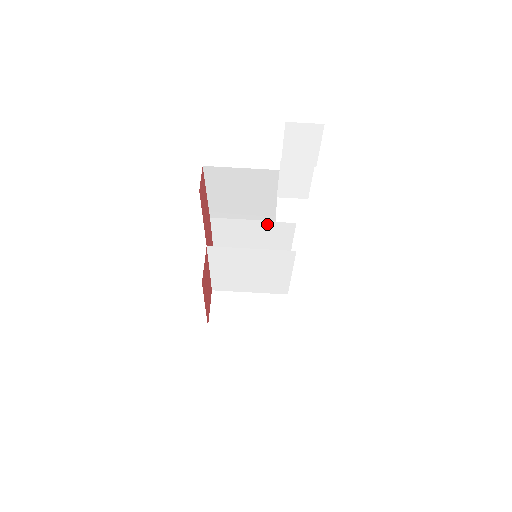
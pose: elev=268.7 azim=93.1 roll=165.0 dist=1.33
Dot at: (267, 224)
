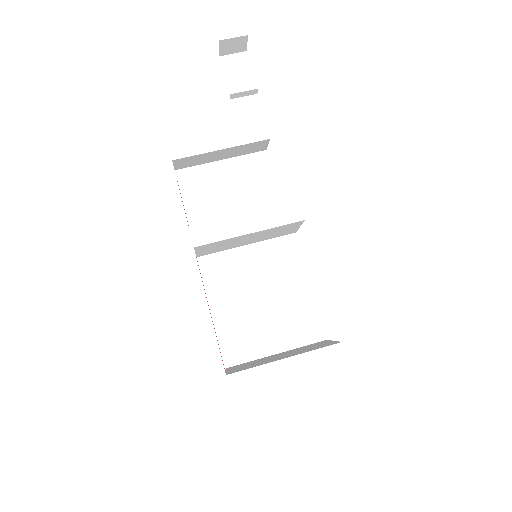
Dot at: occluded
